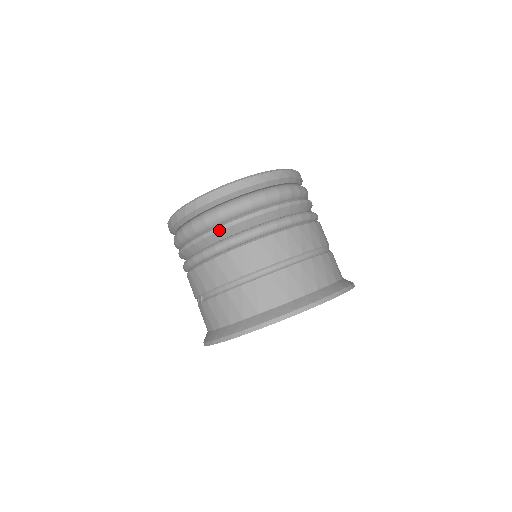
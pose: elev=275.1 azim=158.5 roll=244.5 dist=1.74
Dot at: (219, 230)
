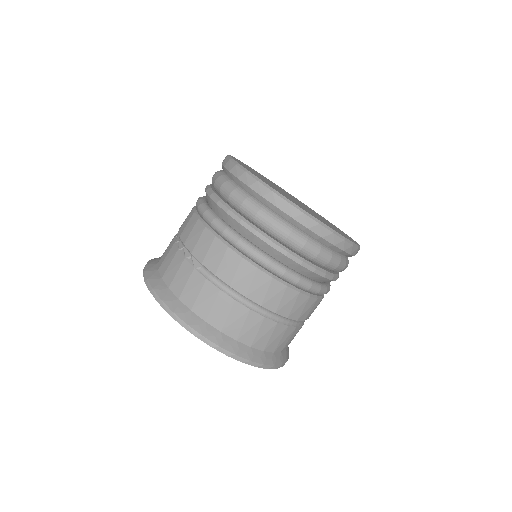
Dot at: (289, 256)
